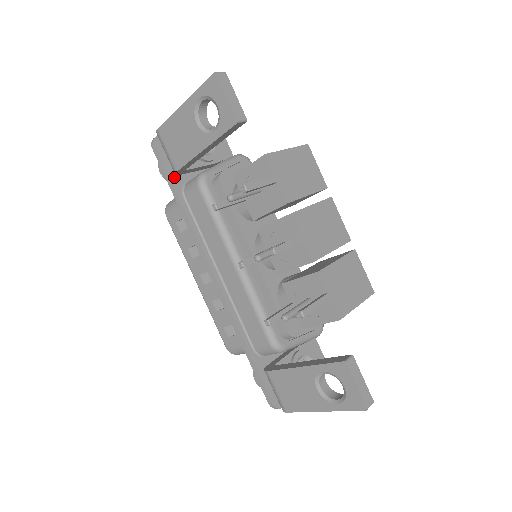
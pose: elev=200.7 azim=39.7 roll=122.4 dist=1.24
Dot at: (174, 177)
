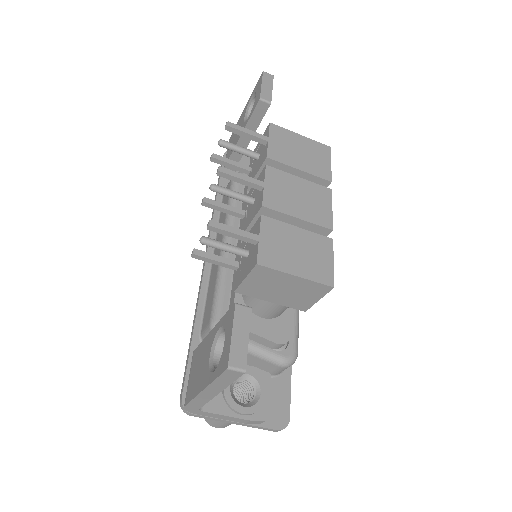
Dot at: (225, 178)
